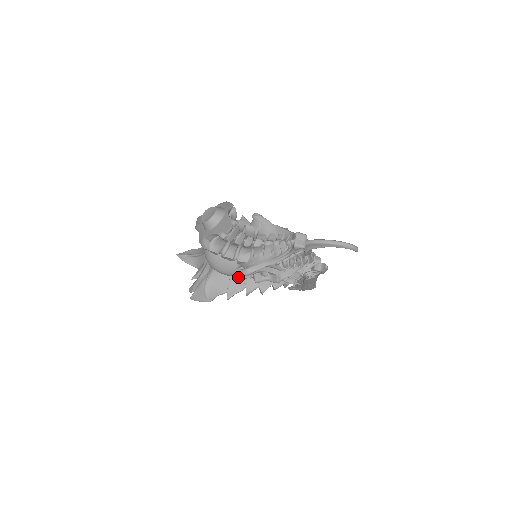
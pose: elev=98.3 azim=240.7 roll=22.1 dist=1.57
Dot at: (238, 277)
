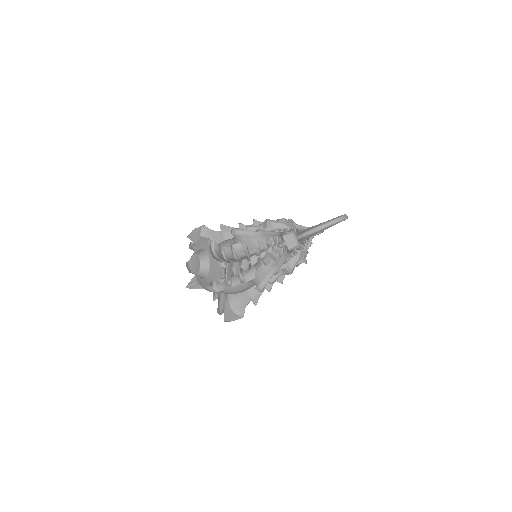
Dot at: occluded
